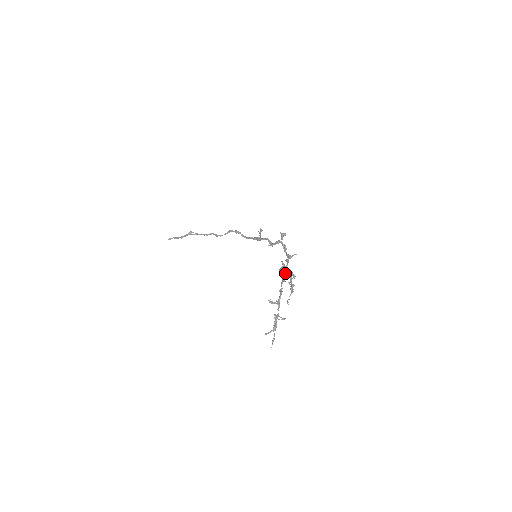
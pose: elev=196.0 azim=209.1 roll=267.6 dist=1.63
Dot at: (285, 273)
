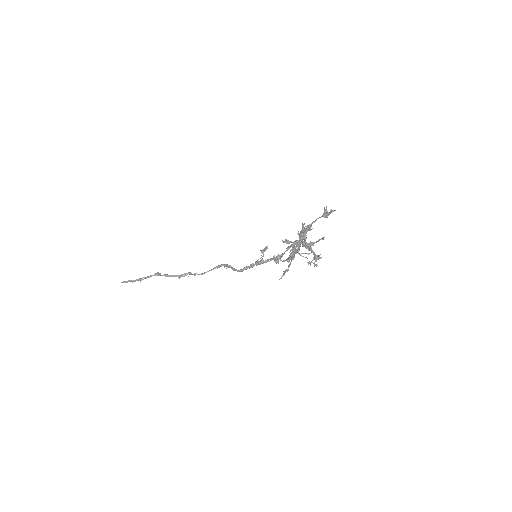
Dot at: (313, 221)
